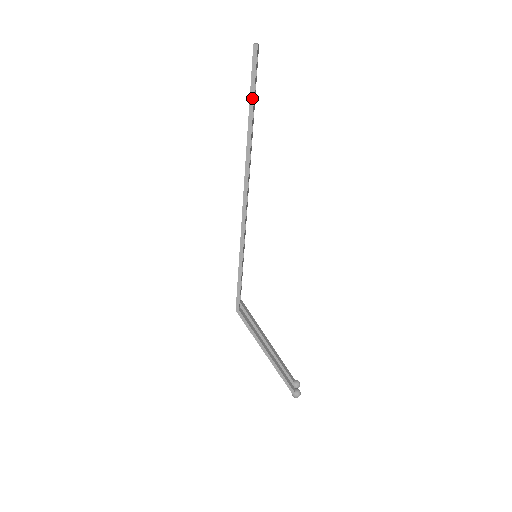
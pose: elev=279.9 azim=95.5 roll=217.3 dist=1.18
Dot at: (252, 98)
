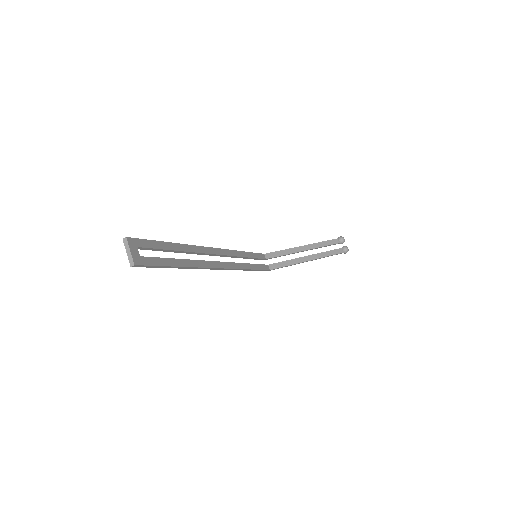
Dot at: (166, 267)
